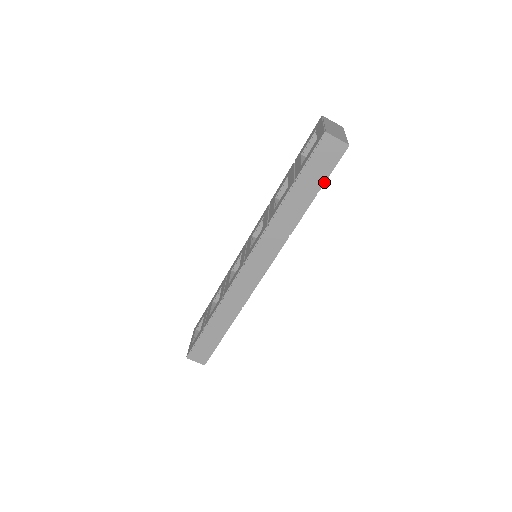
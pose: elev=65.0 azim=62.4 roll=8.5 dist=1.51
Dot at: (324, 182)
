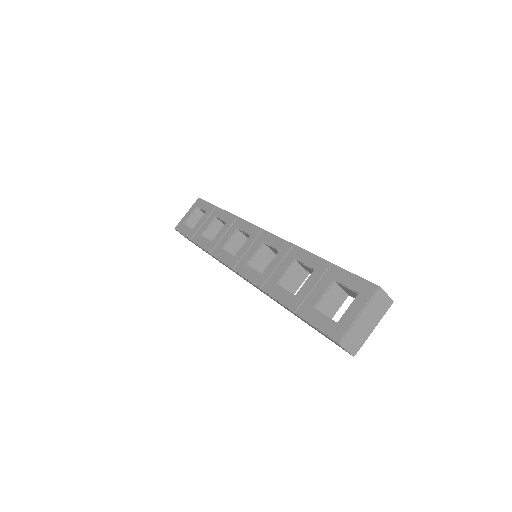
Dot at: occluded
